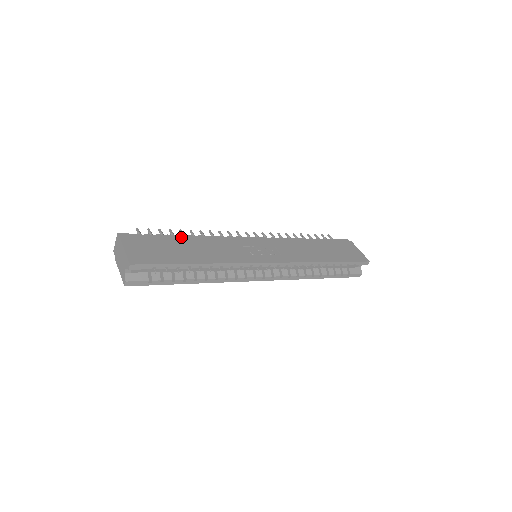
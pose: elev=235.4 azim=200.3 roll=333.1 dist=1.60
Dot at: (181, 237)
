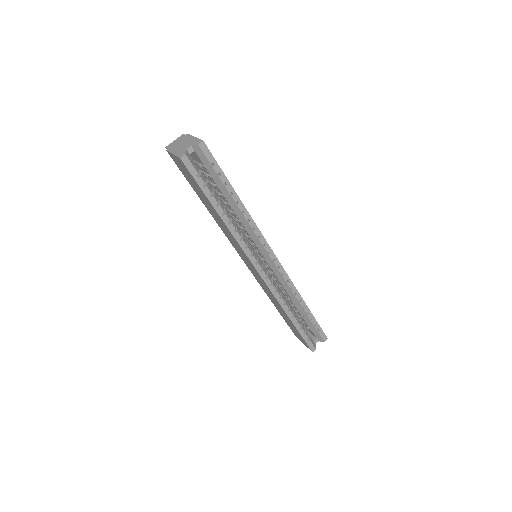
Dot at: occluded
